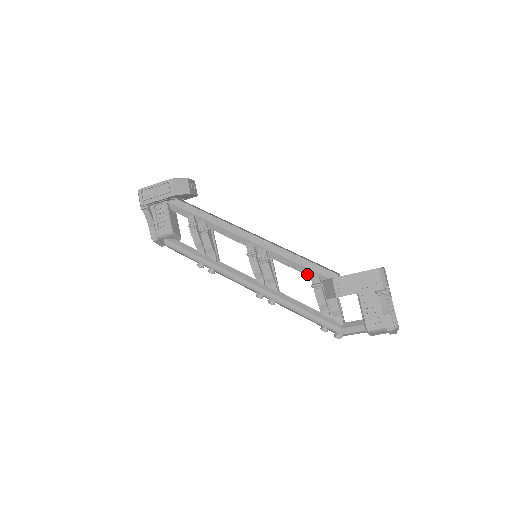
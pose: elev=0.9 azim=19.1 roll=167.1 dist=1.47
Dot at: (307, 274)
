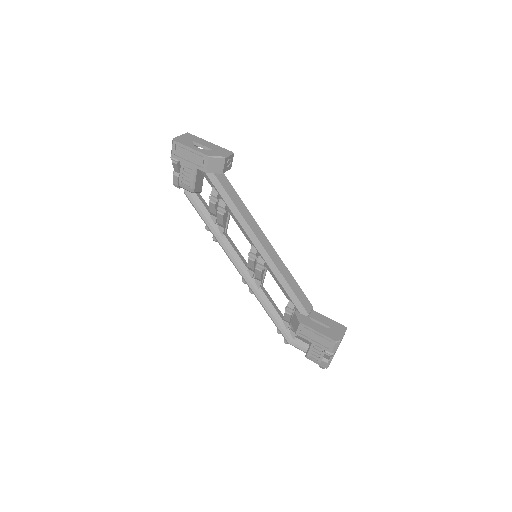
Dot at: (287, 298)
